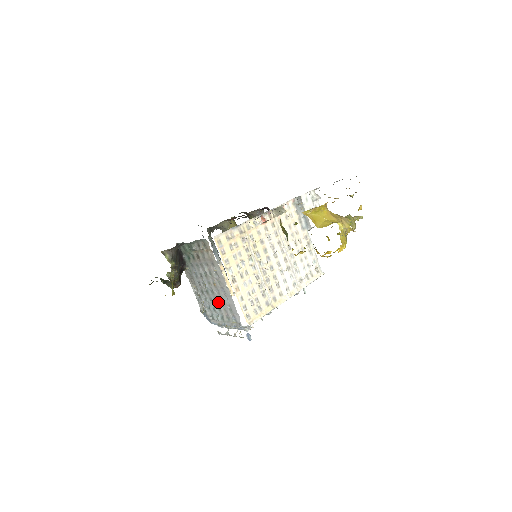
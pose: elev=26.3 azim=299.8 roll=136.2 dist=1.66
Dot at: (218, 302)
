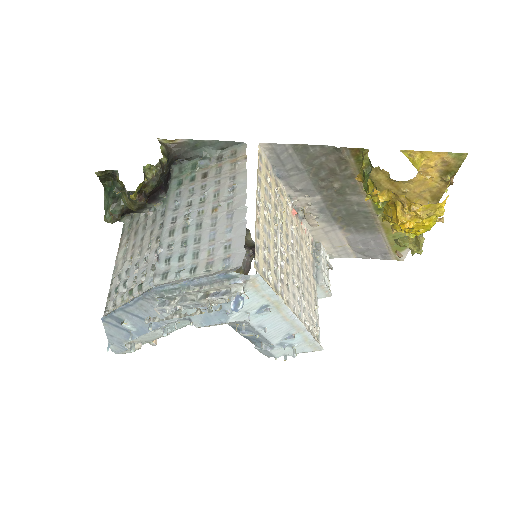
Dot at: (202, 241)
